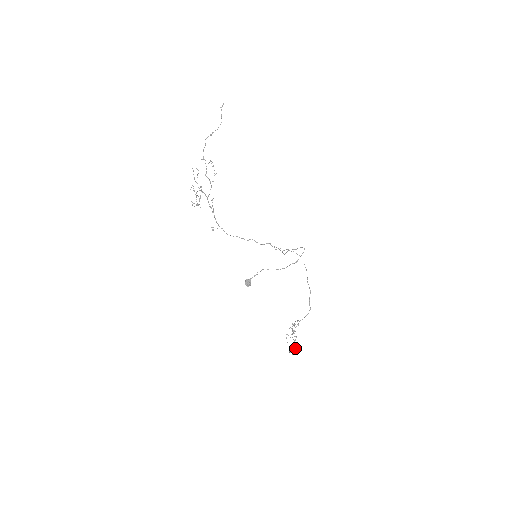
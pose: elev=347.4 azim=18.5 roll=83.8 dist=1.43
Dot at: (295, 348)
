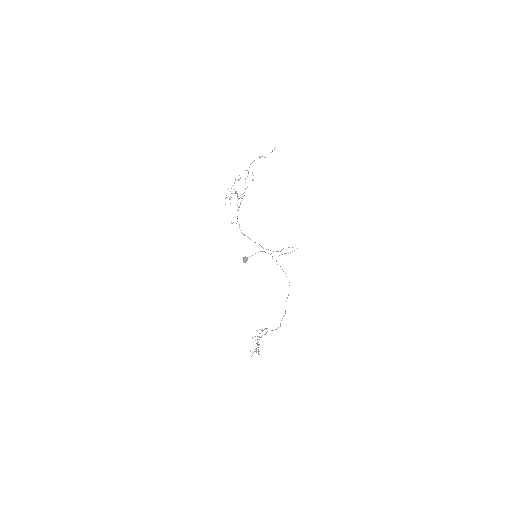
Dot at: (256, 351)
